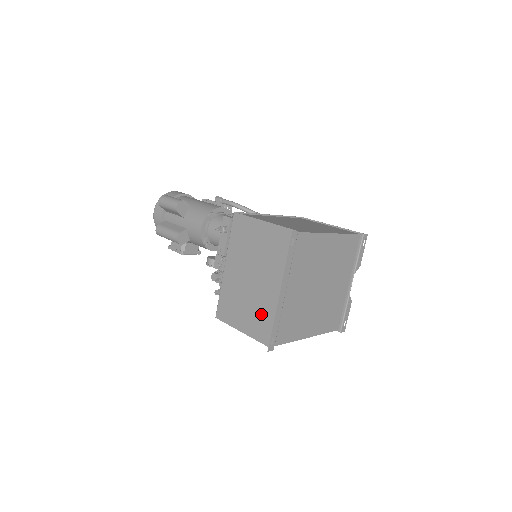
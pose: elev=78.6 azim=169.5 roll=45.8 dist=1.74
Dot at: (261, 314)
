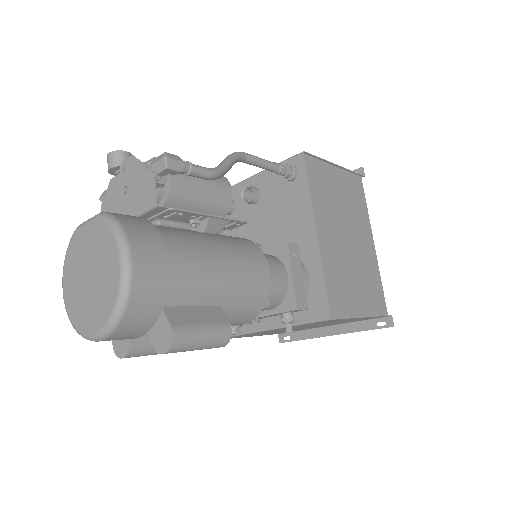
Dot at: occluded
